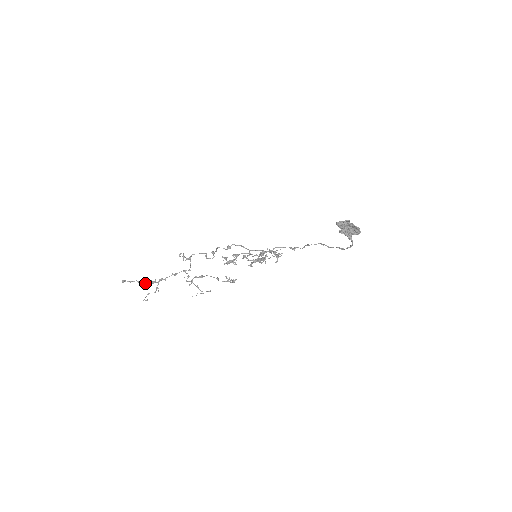
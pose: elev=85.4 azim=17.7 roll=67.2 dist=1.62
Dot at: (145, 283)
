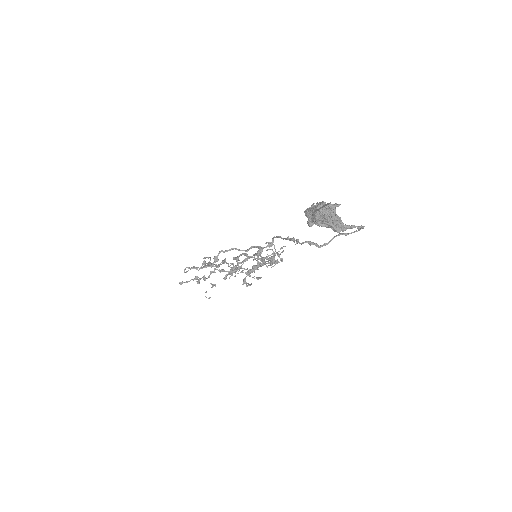
Dot at: (197, 283)
